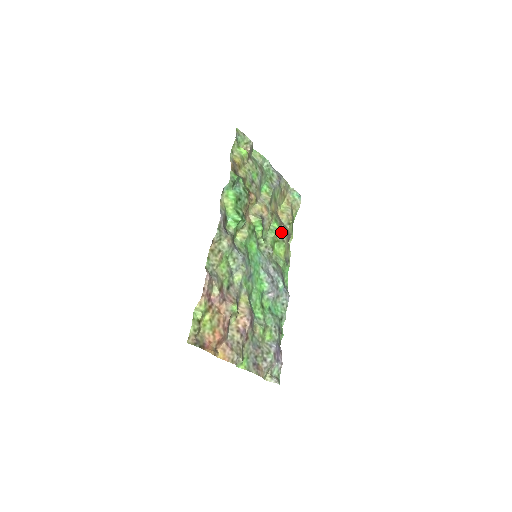
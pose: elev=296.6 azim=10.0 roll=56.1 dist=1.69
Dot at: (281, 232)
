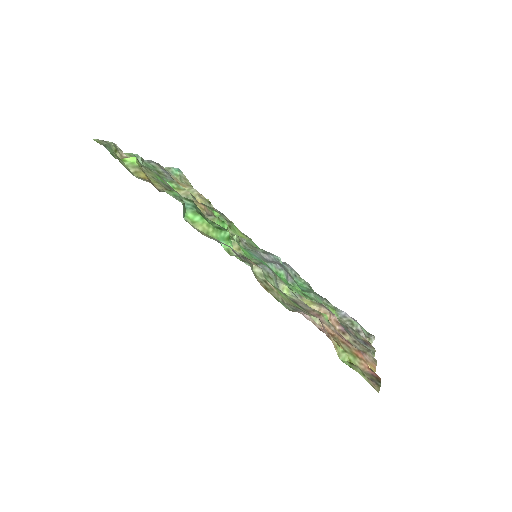
Dot at: occluded
